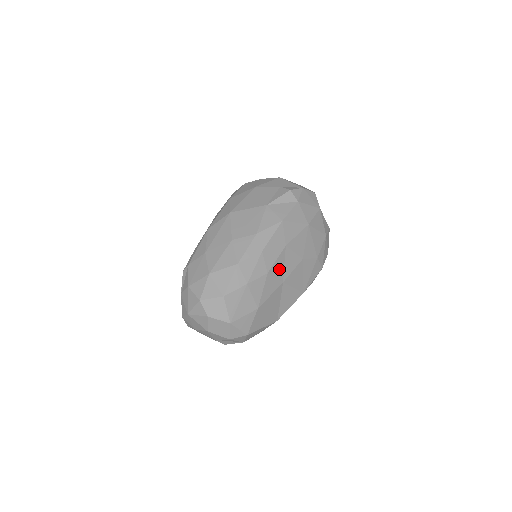
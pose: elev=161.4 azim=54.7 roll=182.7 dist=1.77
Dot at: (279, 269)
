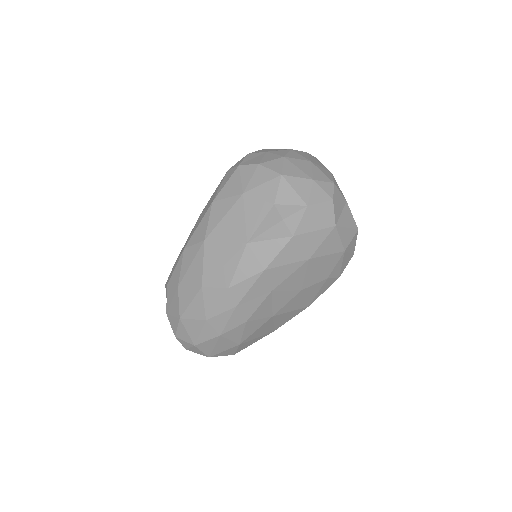
Dot at: (264, 311)
